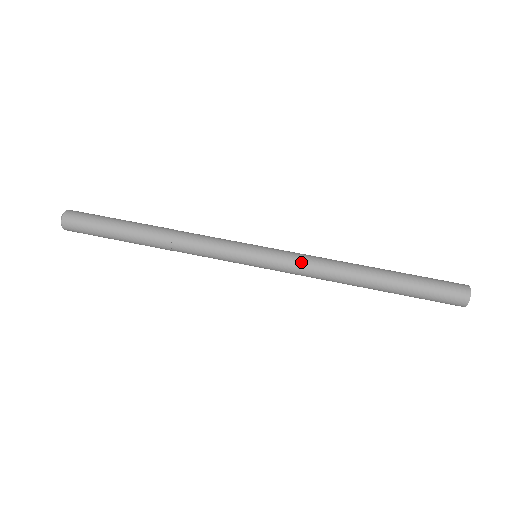
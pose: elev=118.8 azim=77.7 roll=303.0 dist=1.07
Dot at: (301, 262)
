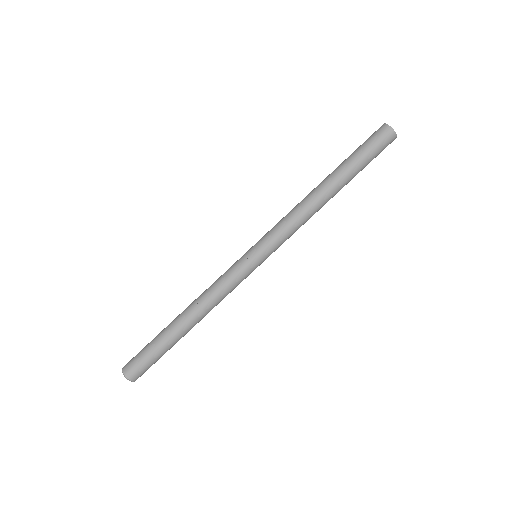
Dot at: (286, 229)
